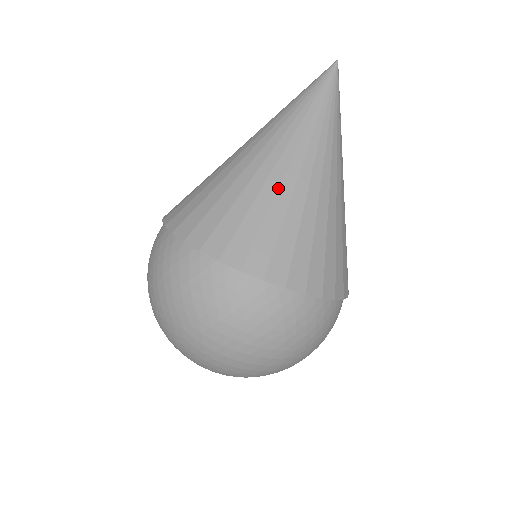
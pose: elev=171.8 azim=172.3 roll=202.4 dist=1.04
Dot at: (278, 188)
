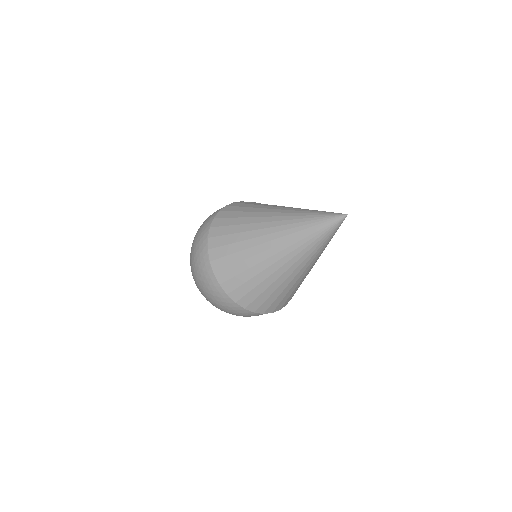
Dot at: (266, 268)
